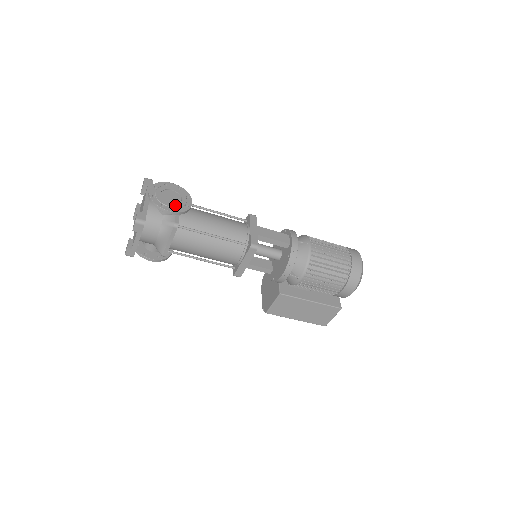
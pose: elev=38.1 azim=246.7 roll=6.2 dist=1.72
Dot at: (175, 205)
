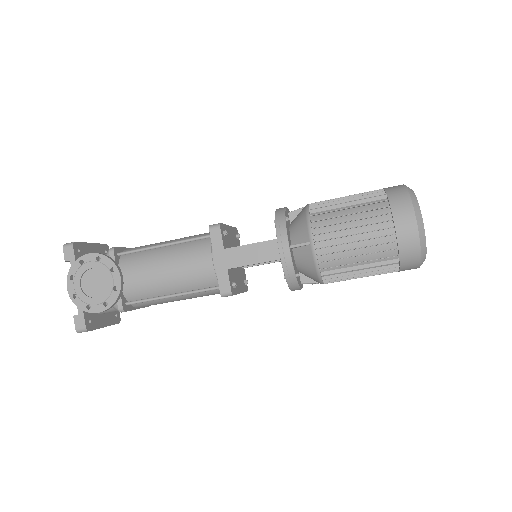
Dot at: (101, 297)
